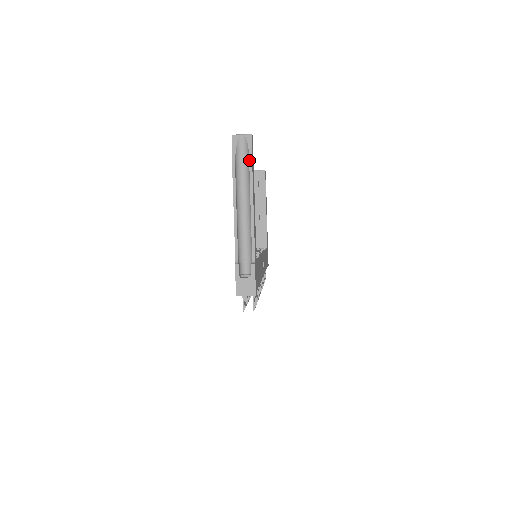
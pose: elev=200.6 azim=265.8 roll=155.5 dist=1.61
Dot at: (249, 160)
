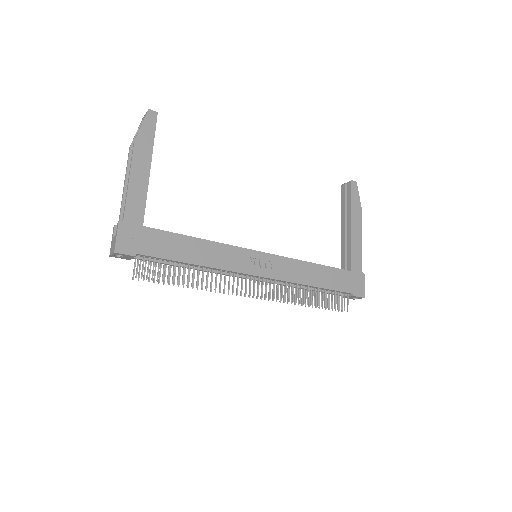
Dot at: (138, 131)
